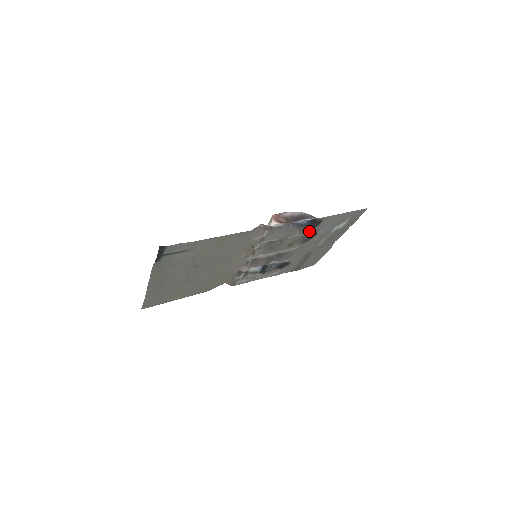
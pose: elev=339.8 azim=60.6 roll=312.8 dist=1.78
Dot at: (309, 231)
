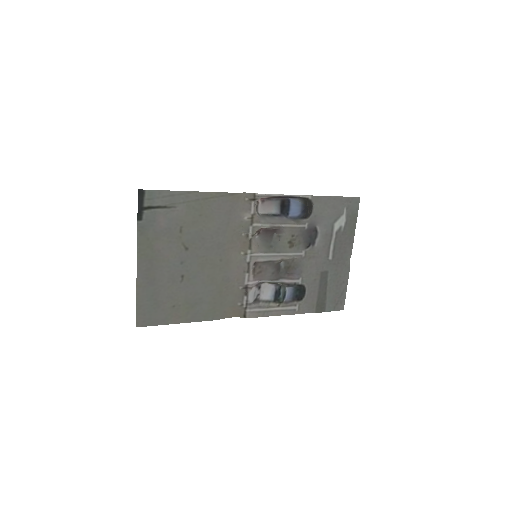
Dot at: (304, 221)
